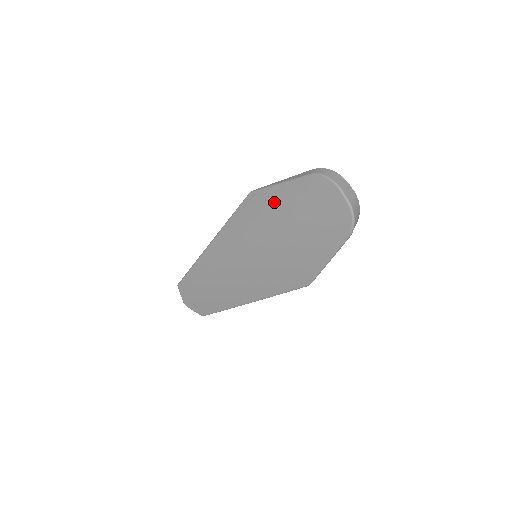
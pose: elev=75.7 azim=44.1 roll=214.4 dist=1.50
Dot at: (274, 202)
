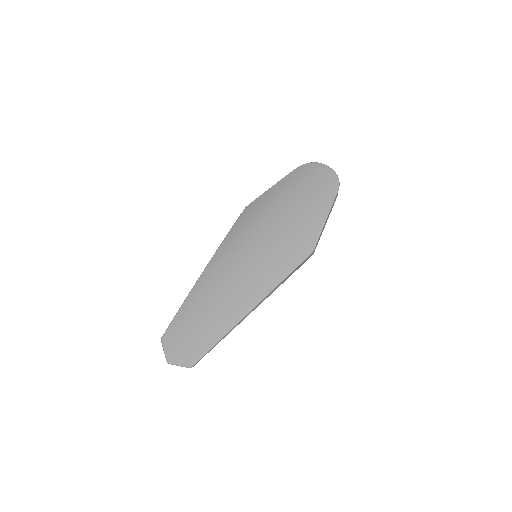
Dot at: (270, 198)
